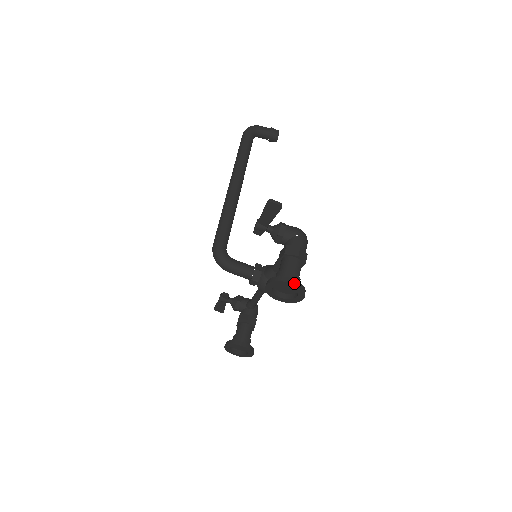
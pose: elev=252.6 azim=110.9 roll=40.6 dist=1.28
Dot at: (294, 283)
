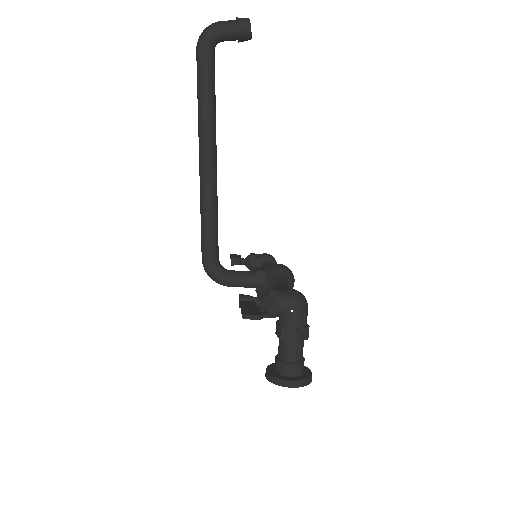
Dot at: (295, 386)
